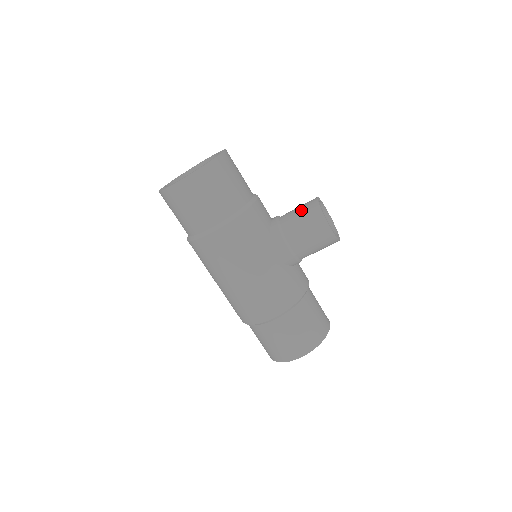
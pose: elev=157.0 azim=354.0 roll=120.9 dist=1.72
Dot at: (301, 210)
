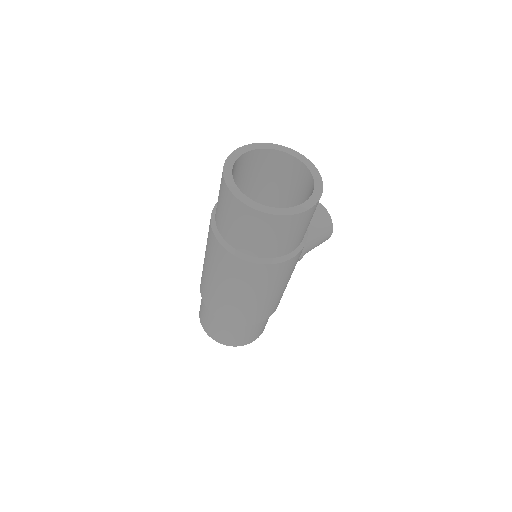
Dot at: (315, 218)
